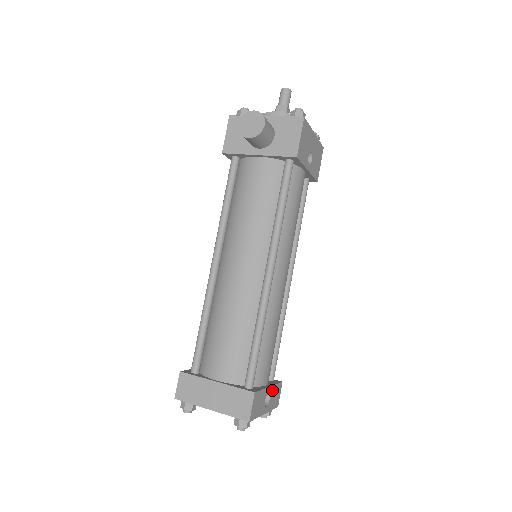
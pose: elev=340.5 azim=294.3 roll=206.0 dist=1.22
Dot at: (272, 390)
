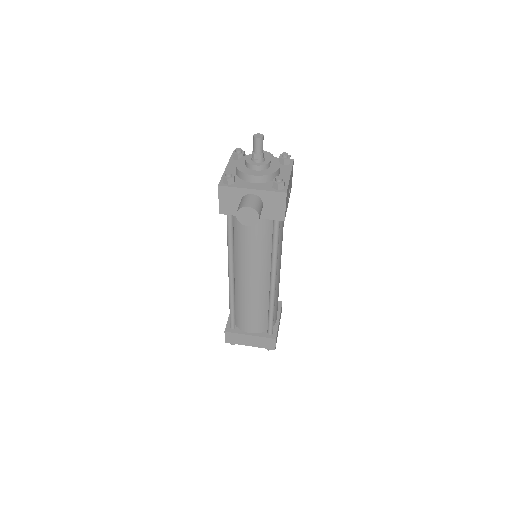
Dot at: occluded
